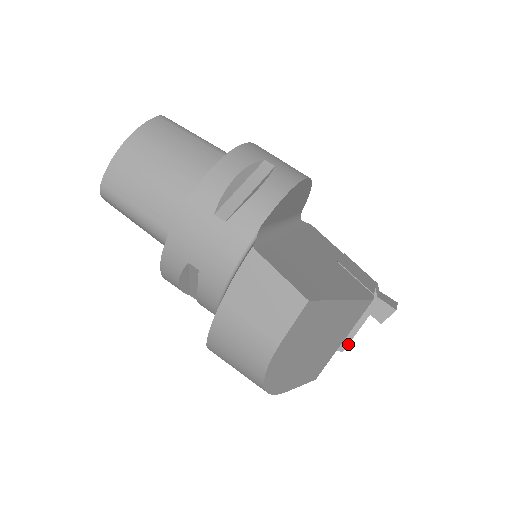
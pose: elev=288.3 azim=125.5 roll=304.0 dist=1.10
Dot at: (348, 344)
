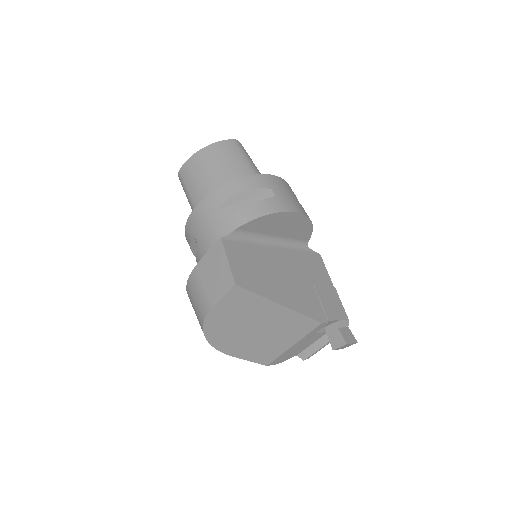
Dot at: (309, 356)
